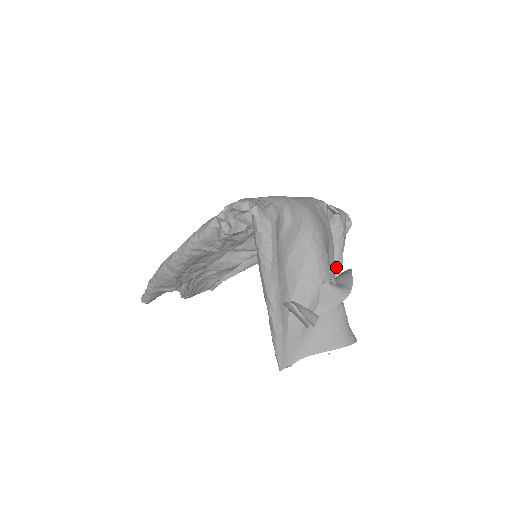
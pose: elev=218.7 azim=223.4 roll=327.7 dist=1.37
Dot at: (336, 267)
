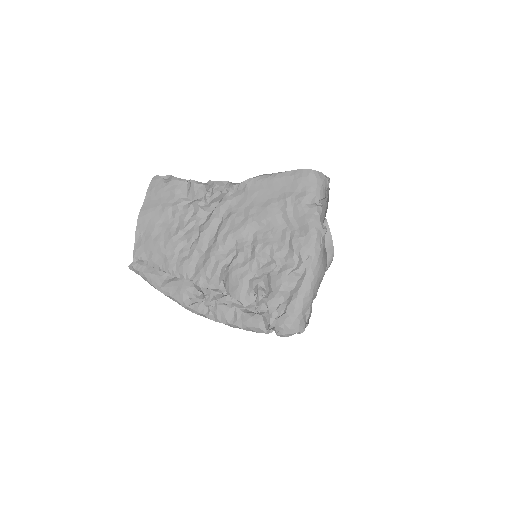
Dot at: occluded
